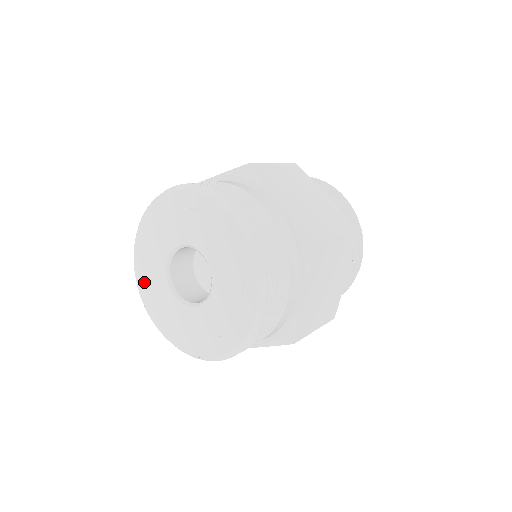
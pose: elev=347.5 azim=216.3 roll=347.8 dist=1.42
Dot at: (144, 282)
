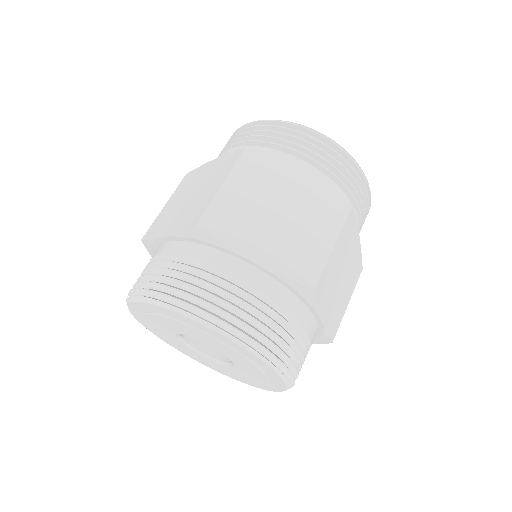
Dot at: (140, 314)
